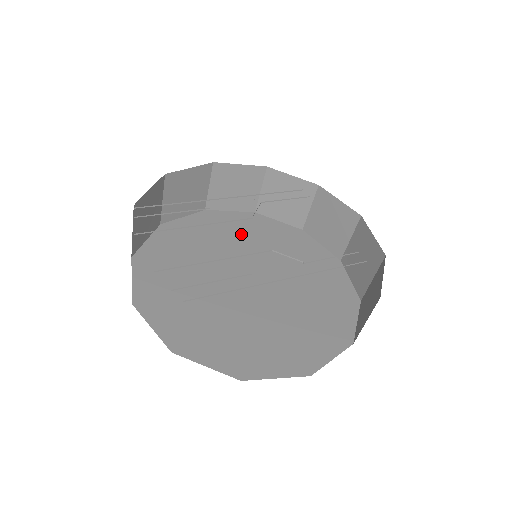
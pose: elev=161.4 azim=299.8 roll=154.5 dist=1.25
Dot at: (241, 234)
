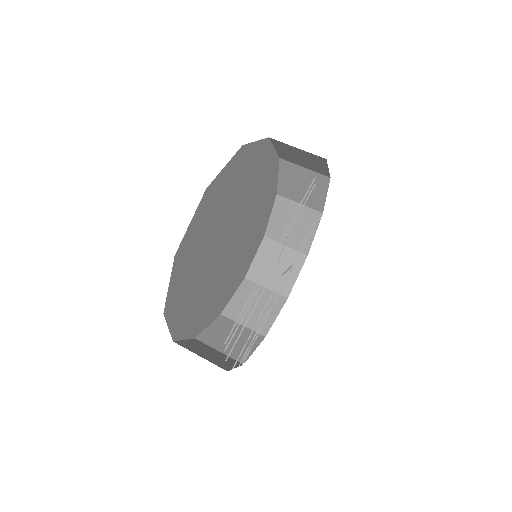
Dot at: (230, 196)
